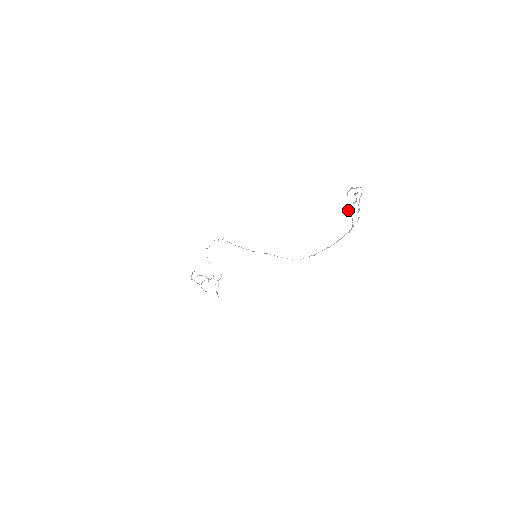
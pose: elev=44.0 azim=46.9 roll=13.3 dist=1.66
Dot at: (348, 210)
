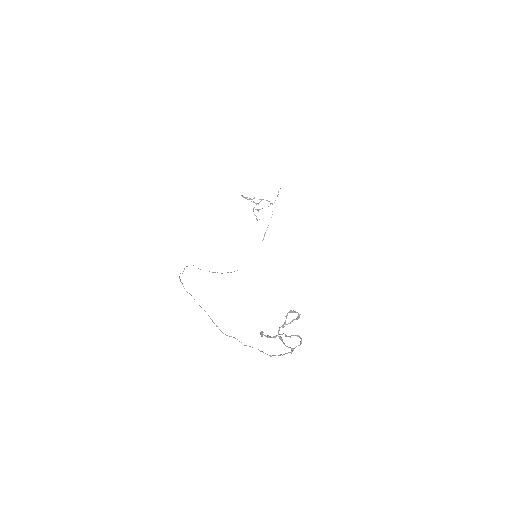
Dot at: (279, 336)
